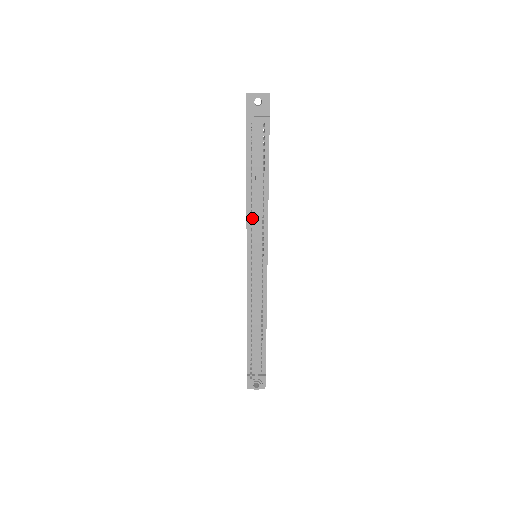
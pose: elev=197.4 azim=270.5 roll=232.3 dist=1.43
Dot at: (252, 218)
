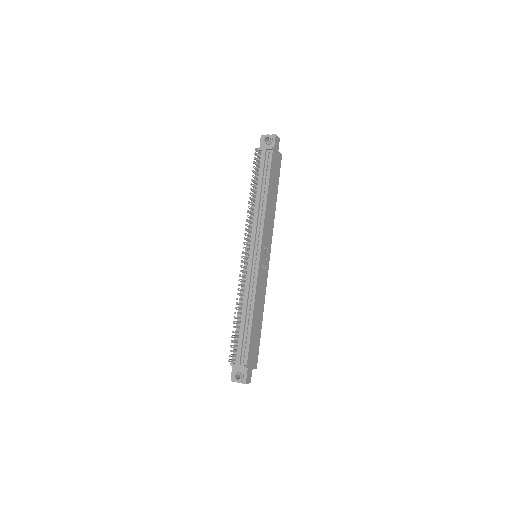
Dot at: (253, 220)
